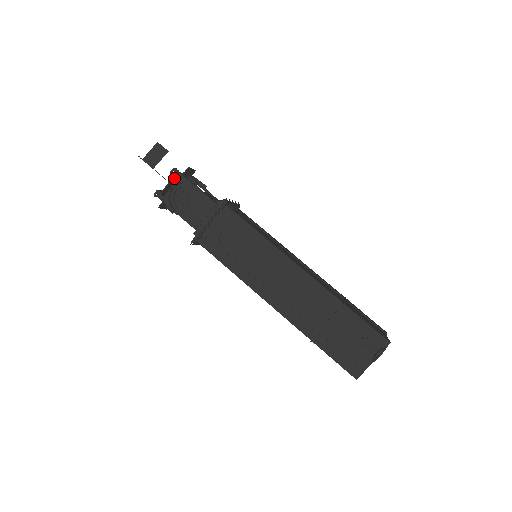
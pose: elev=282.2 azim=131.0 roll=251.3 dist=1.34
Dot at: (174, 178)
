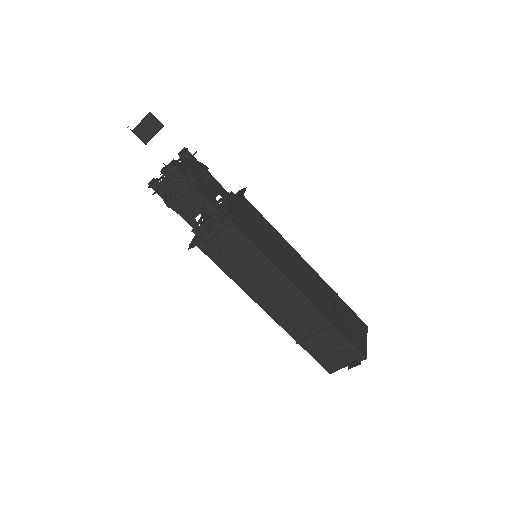
Dot at: (171, 178)
